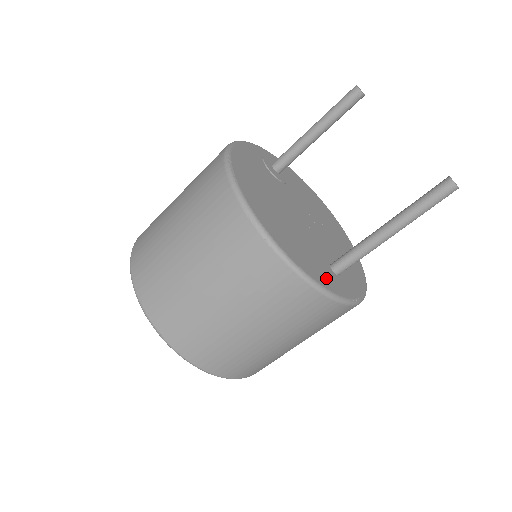
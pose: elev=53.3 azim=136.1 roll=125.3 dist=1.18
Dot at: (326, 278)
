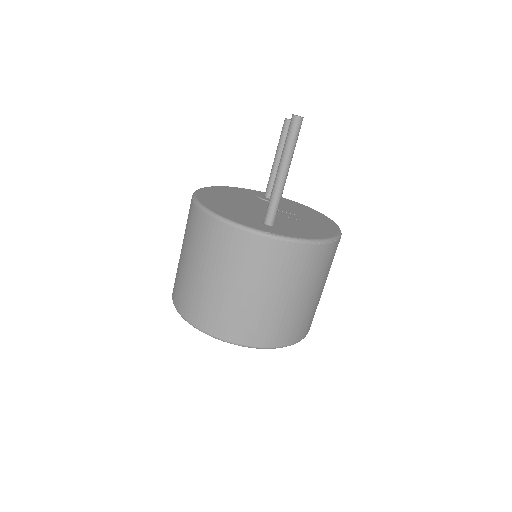
Dot at: (244, 221)
